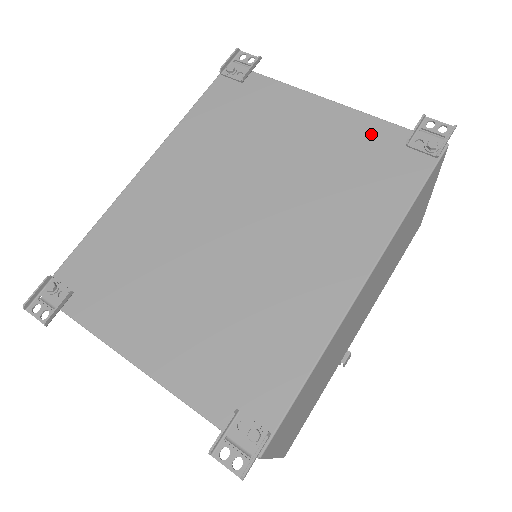
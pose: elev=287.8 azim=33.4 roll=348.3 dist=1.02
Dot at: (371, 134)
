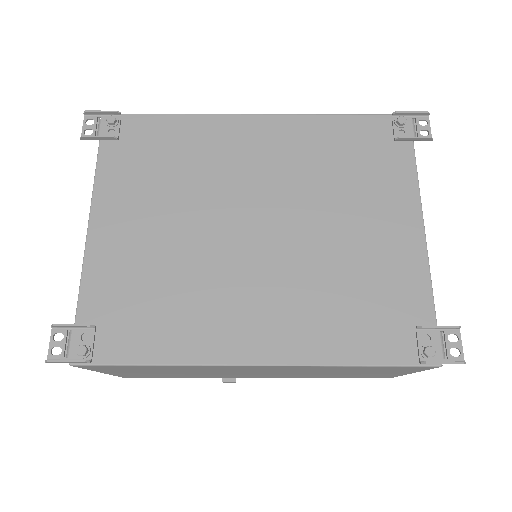
Dot at: (409, 289)
